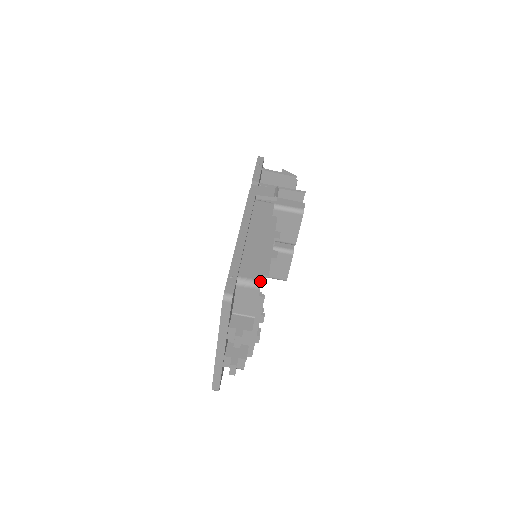
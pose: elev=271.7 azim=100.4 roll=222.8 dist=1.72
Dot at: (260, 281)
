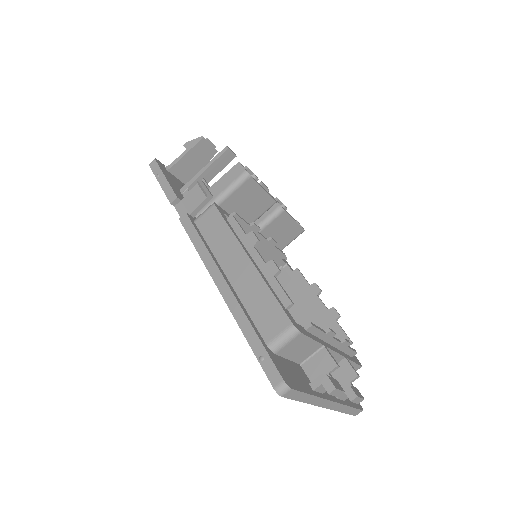
Dot at: (291, 326)
